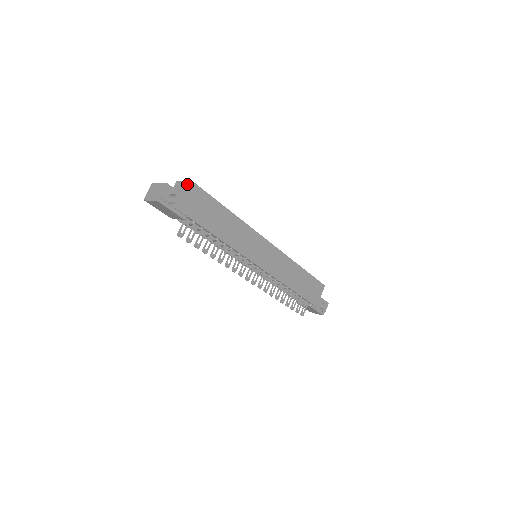
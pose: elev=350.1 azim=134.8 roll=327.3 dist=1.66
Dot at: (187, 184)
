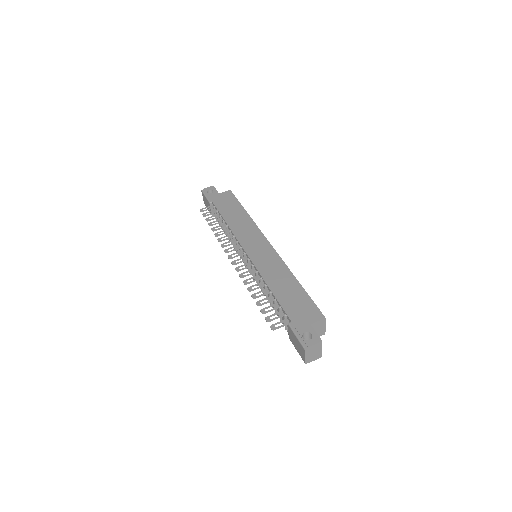
Dot at: occluded
